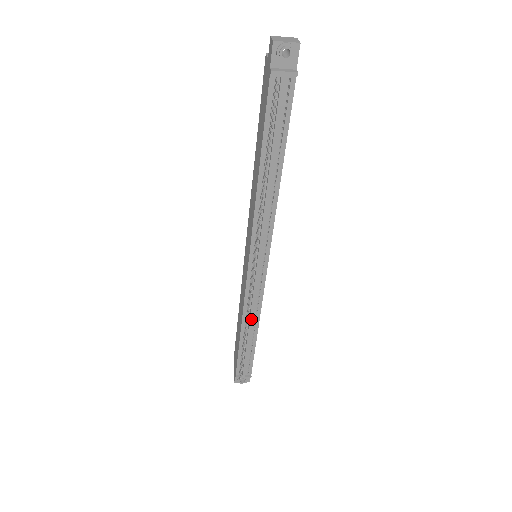
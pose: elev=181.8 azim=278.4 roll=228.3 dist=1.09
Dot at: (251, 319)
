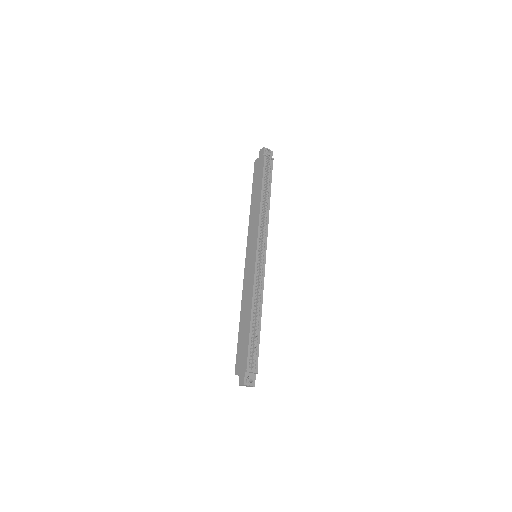
Dot at: (258, 300)
